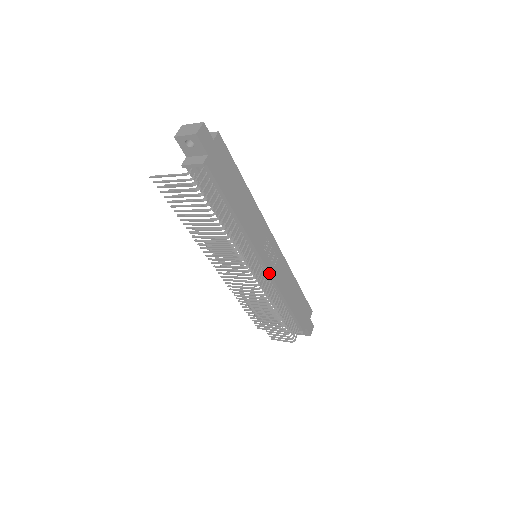
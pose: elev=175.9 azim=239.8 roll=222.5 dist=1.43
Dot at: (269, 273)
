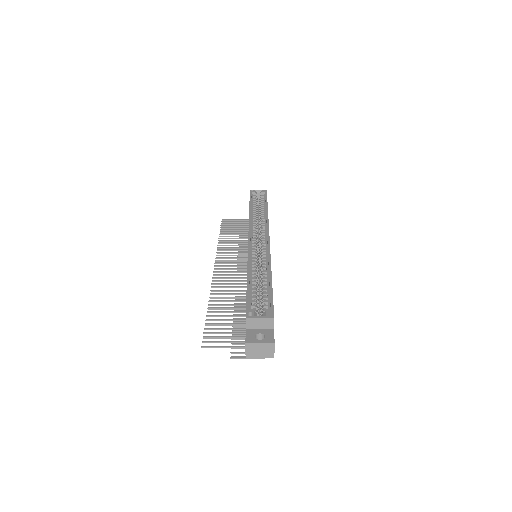
Dot at: occluded
